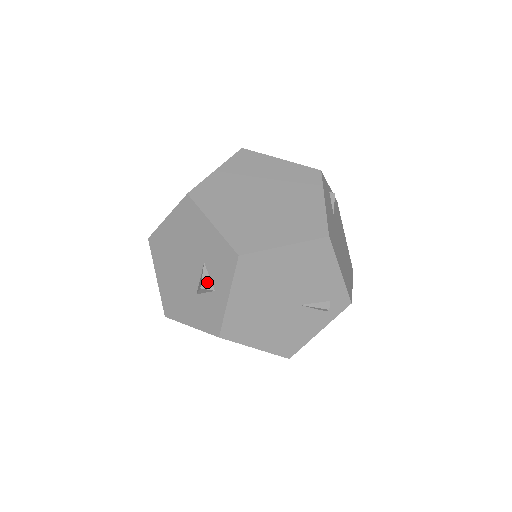
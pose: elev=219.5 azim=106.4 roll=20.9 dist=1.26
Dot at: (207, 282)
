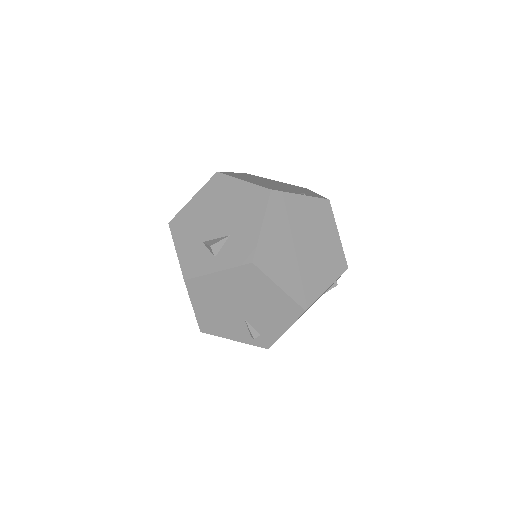
Dot at: (218, 247)
